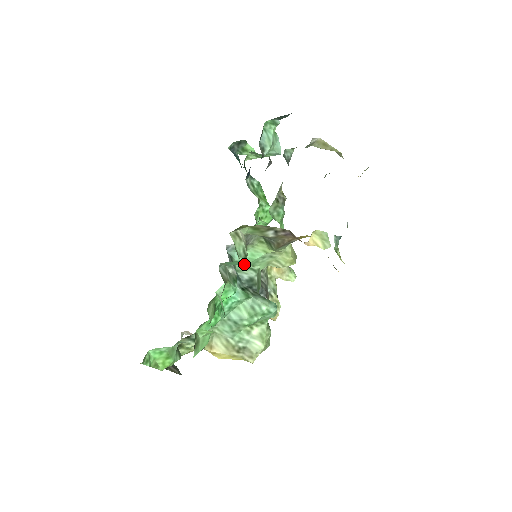
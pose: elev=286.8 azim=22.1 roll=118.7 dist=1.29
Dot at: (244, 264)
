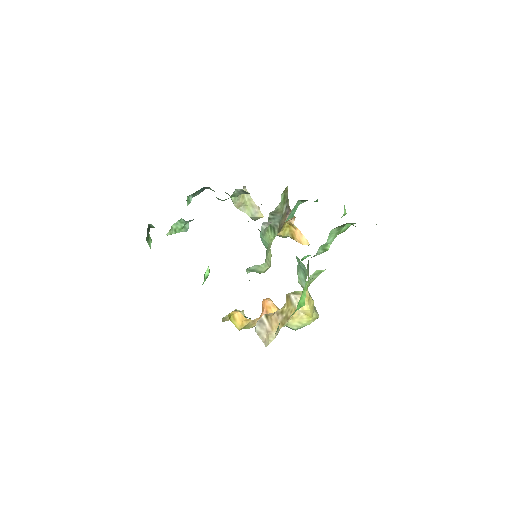
Dot at: (266, 248)
